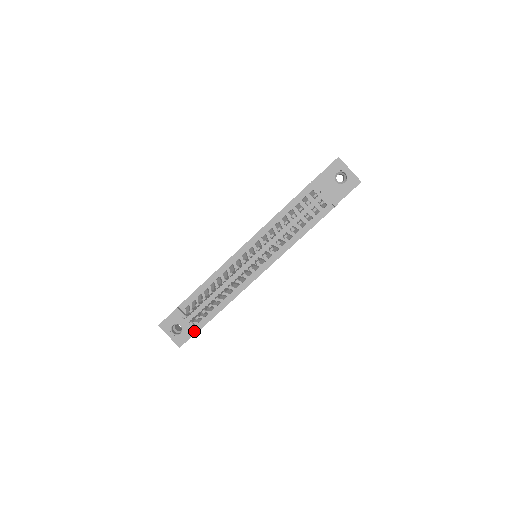
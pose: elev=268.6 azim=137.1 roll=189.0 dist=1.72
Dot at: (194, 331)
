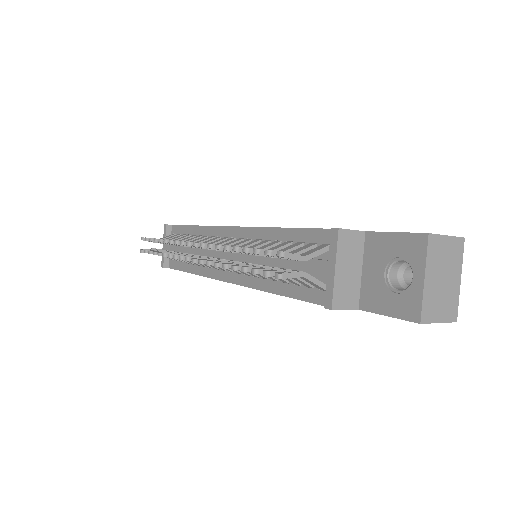
Dot at: (162, 263)
